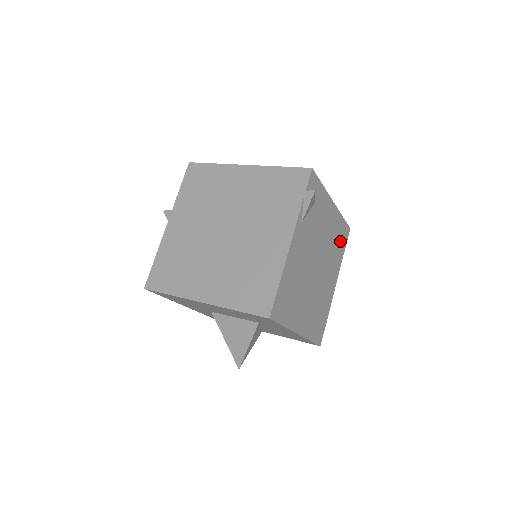
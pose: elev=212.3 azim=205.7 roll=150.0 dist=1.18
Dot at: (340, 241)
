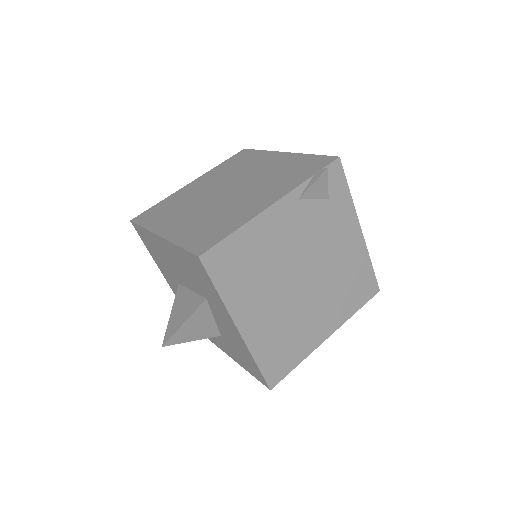
Dot at: (356, 288)
